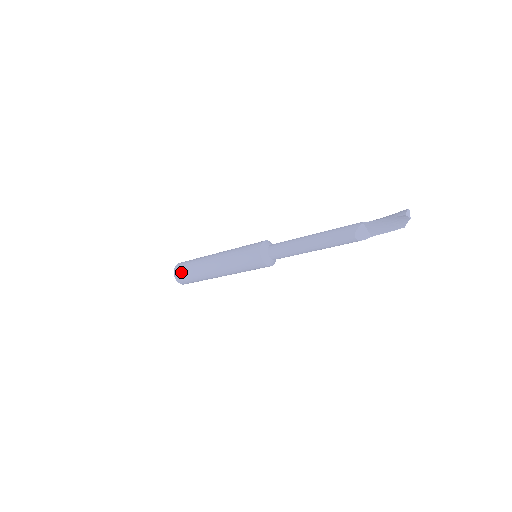
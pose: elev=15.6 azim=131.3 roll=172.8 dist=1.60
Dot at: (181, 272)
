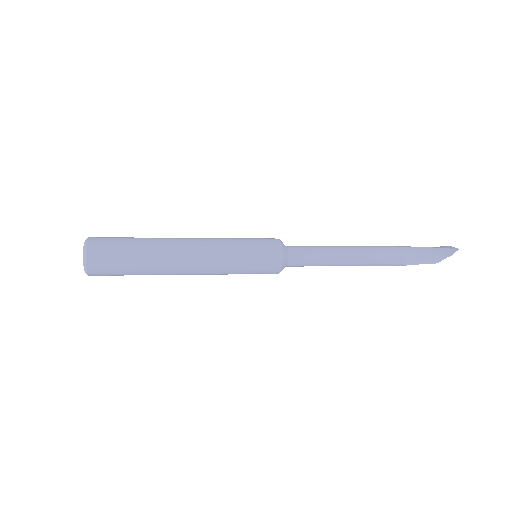
Dot at: (107, 251)
